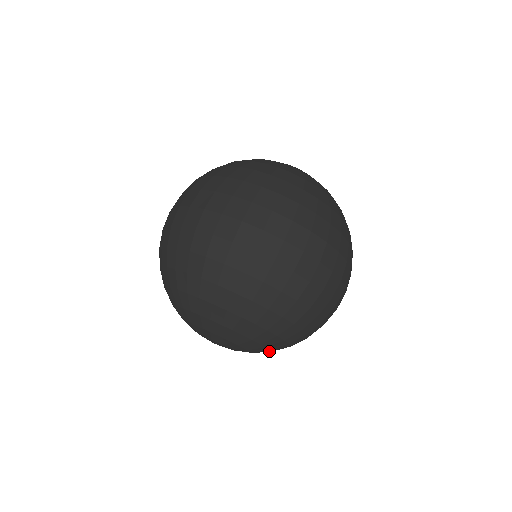
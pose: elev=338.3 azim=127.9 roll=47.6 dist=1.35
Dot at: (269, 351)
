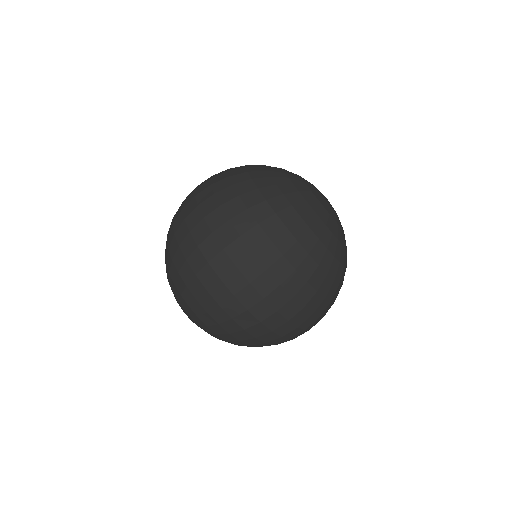
Dot at: occluded
